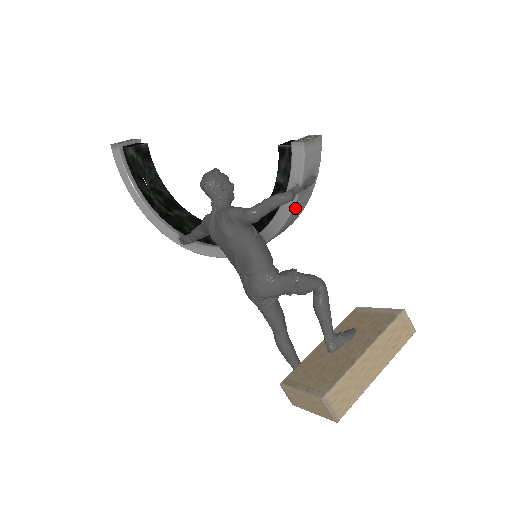
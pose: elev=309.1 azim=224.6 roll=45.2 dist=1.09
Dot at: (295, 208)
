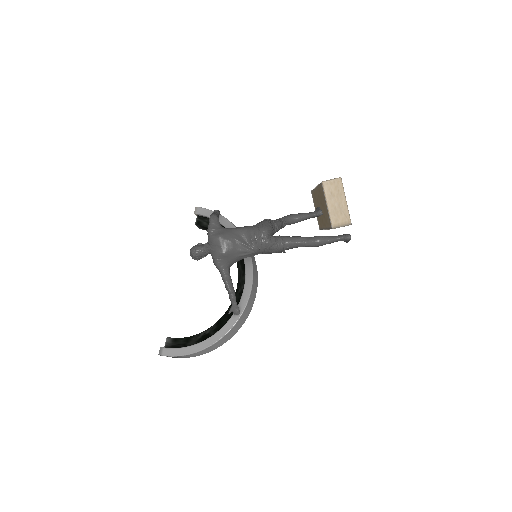
Dot at: (229, 222)
